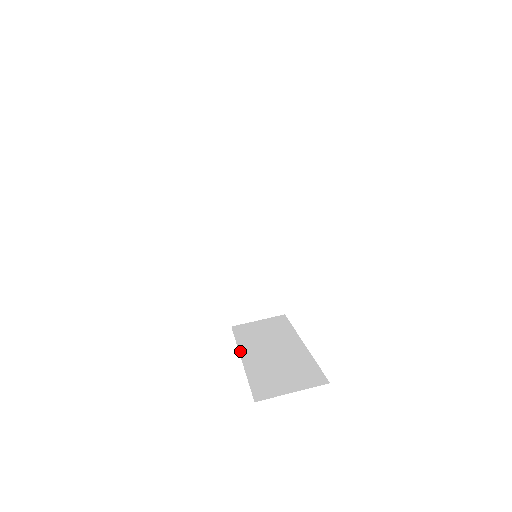
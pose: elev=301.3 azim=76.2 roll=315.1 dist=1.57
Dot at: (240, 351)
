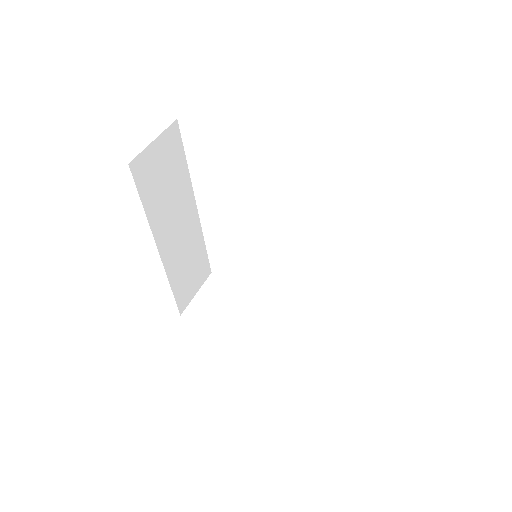
Dot at: (236, 338)
